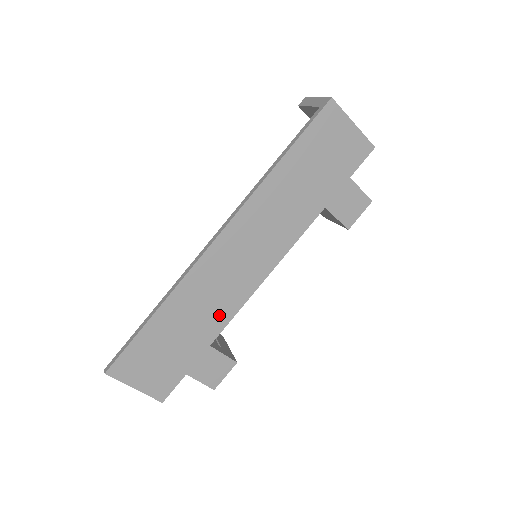
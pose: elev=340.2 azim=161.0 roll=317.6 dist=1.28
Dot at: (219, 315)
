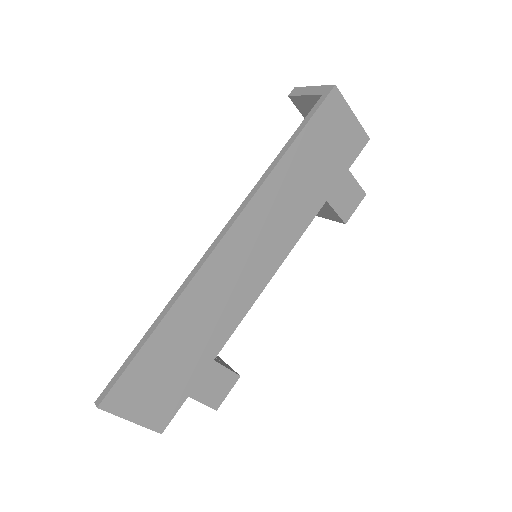
Dot at: (224, 324)
